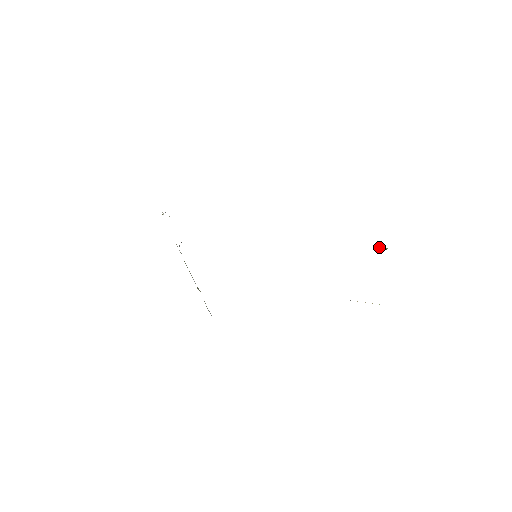
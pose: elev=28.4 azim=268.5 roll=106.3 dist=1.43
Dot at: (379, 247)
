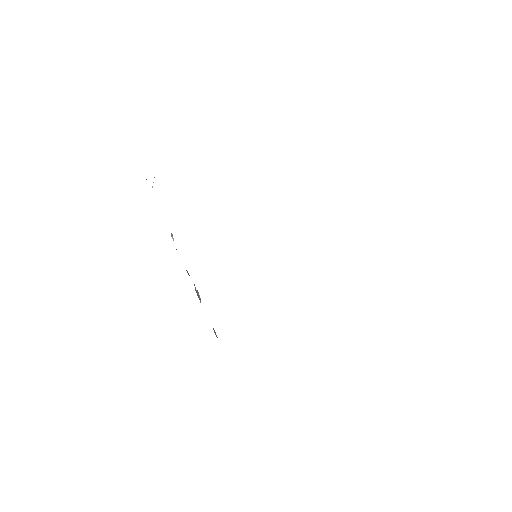
Dot at: occluded
